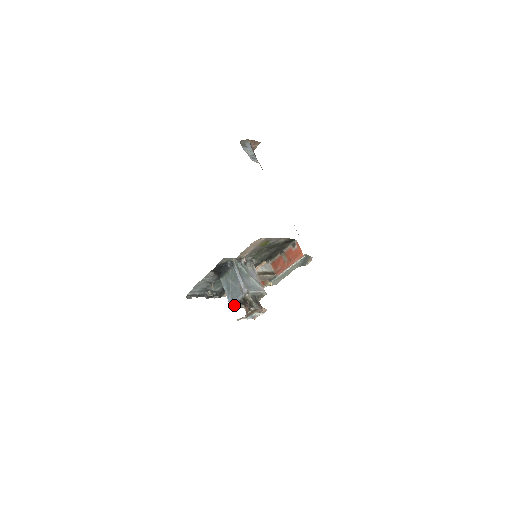
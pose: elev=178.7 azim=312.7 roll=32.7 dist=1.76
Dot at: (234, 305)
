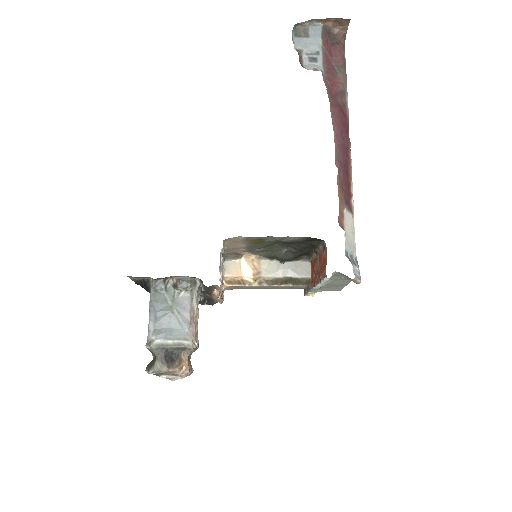
Dot at: occluded
